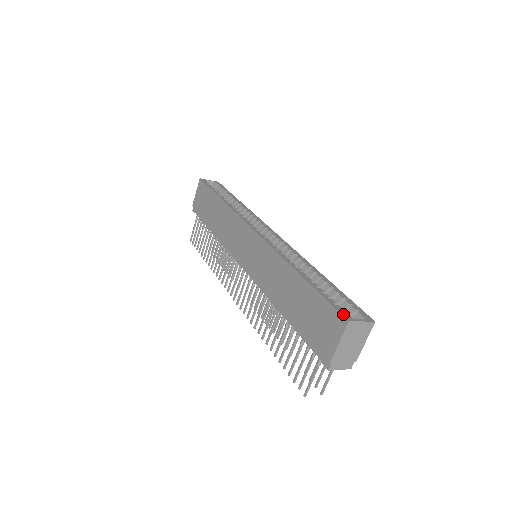
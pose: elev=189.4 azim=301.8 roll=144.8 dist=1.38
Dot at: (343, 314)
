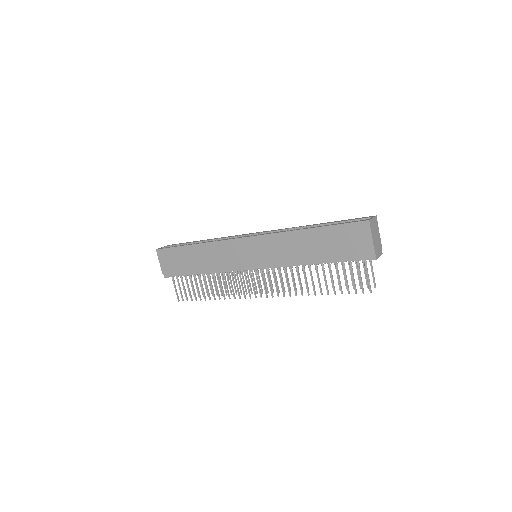
Dot at: (361, 221)
